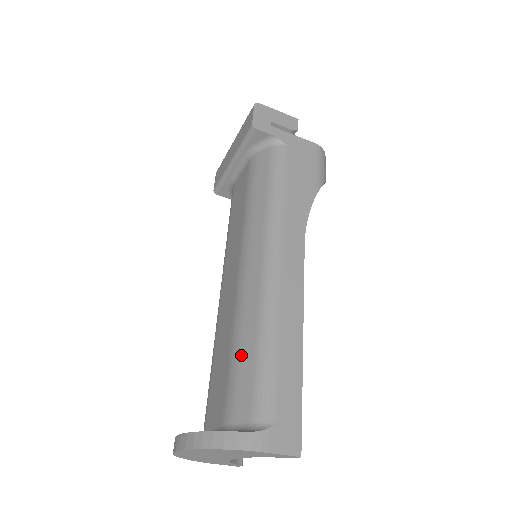
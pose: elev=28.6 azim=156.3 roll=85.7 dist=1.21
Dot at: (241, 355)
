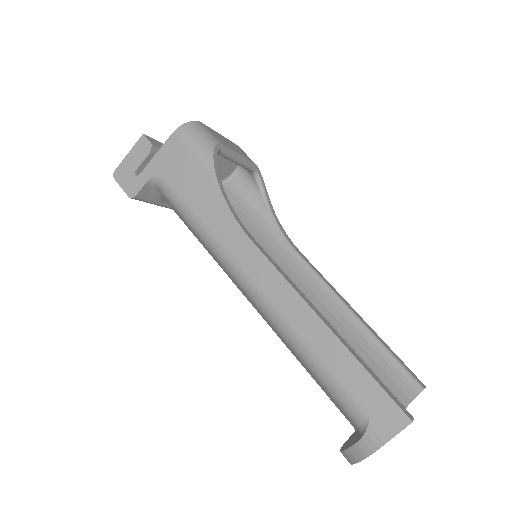
Dot at: occluded
